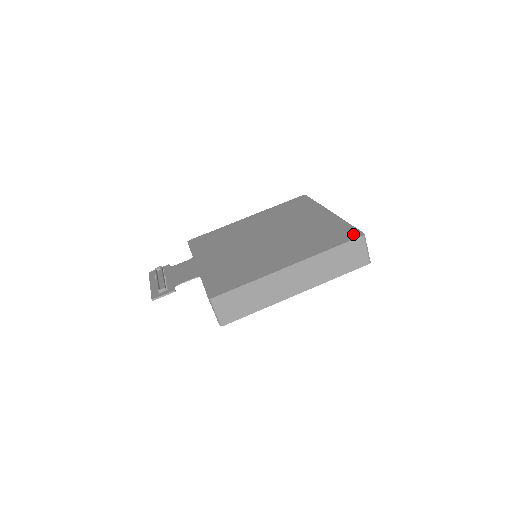
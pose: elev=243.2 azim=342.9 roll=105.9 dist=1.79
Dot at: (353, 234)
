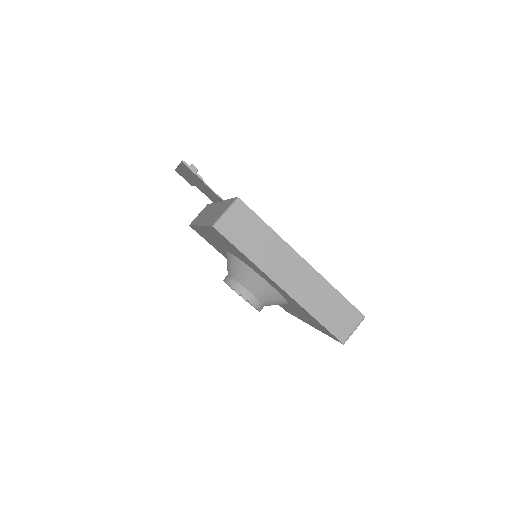
Dot at: occluded
